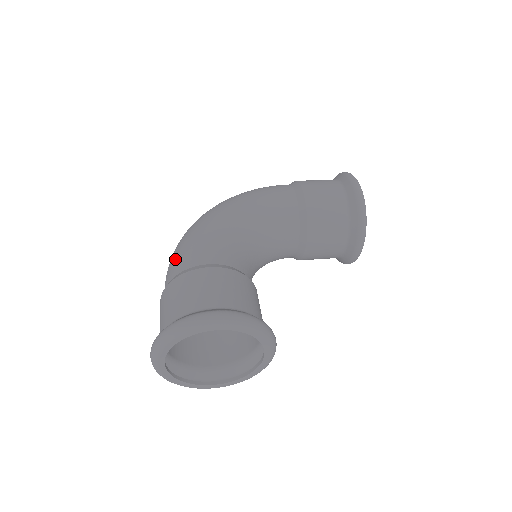
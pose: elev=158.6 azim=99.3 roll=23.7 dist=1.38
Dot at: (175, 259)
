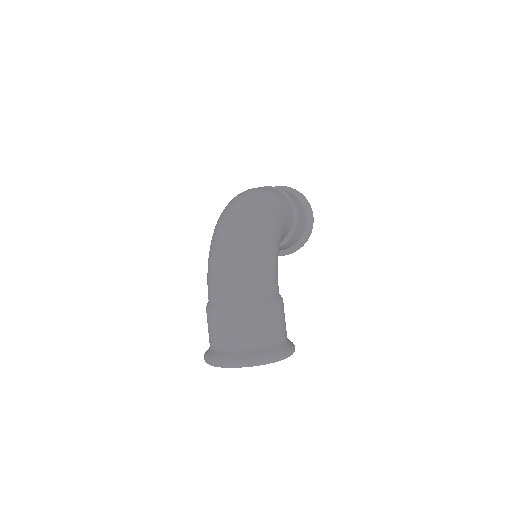
Dot at: (254, 277)
